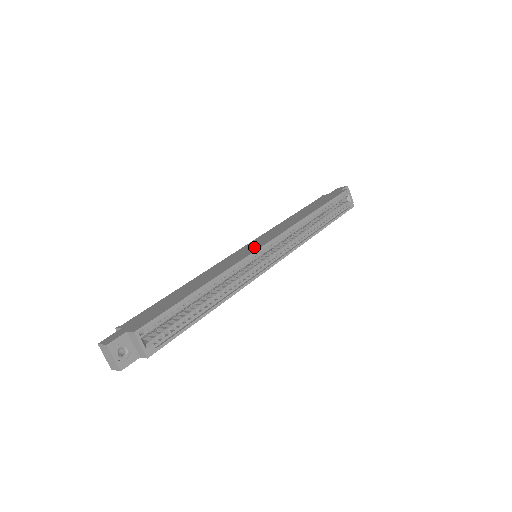
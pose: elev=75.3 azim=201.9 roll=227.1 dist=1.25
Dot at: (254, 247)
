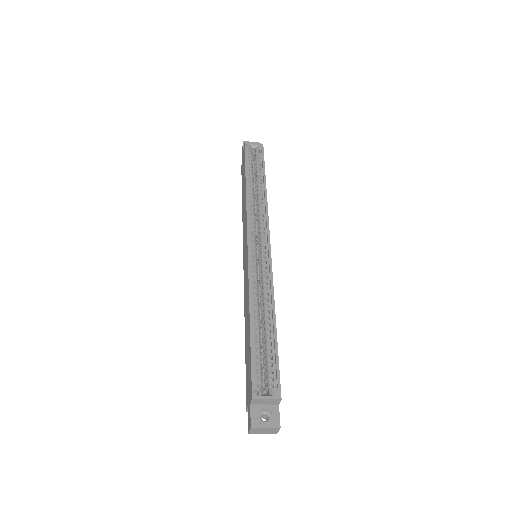
Dot at: (246, 254)
